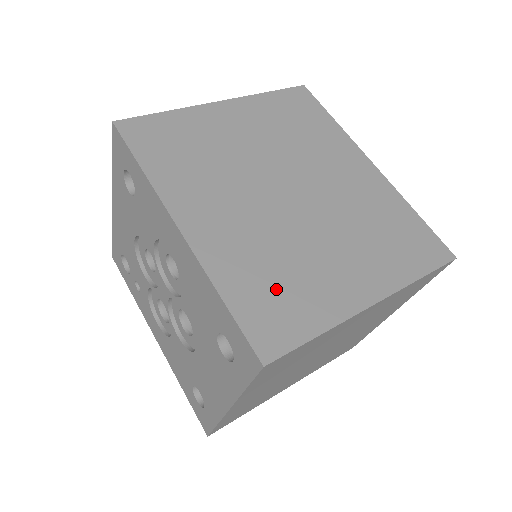
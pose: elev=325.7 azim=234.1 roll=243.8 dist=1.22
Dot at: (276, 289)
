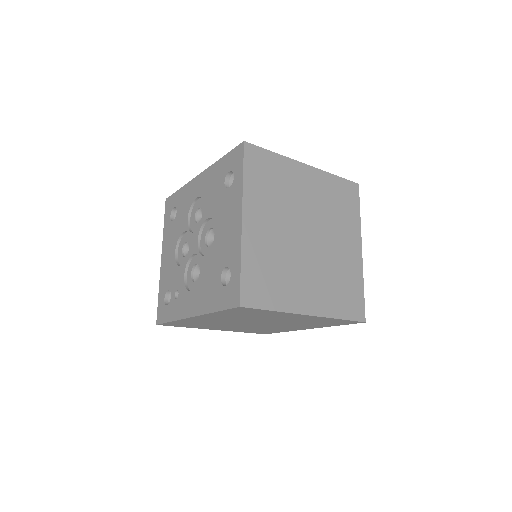
Dot at: occluded
